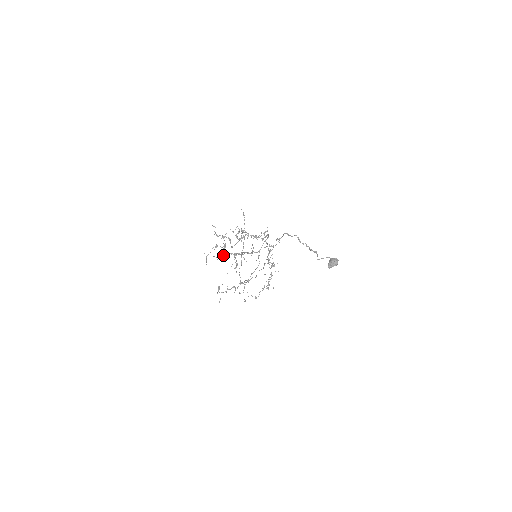
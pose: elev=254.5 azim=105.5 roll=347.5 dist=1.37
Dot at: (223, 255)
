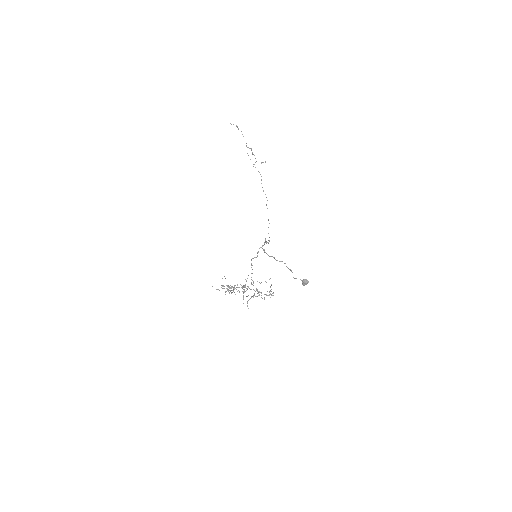
Dot at: occluded
